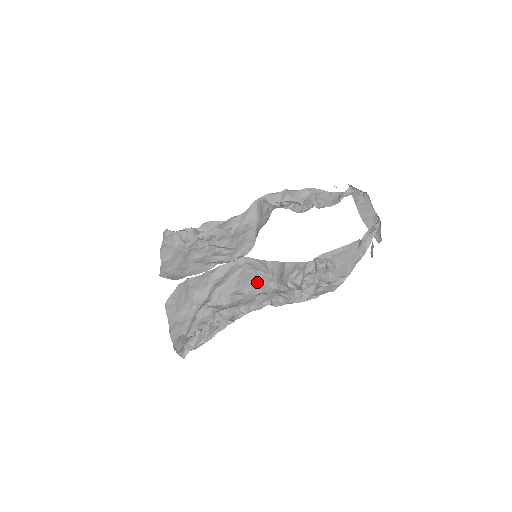
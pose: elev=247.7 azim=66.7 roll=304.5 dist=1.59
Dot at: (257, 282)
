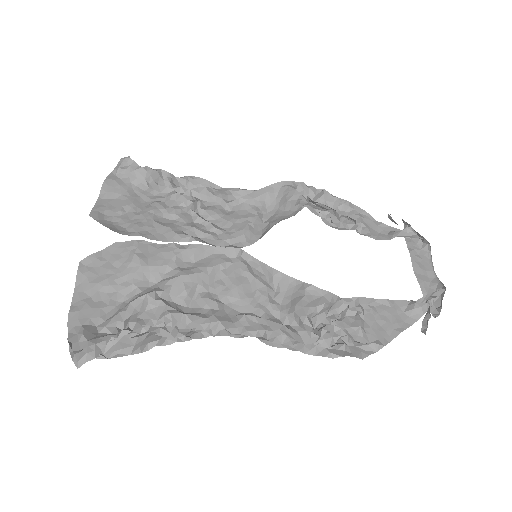
Dot at: (249, 294)
